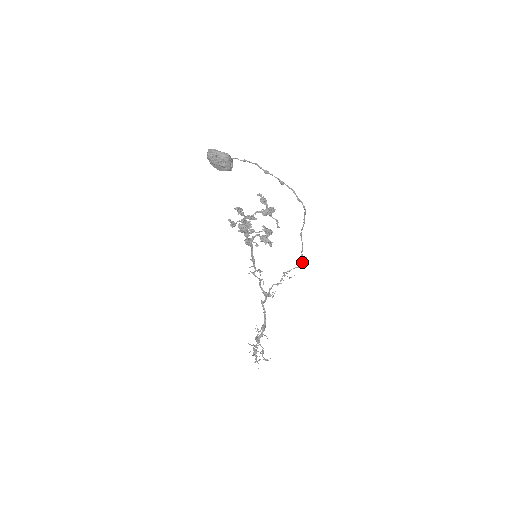
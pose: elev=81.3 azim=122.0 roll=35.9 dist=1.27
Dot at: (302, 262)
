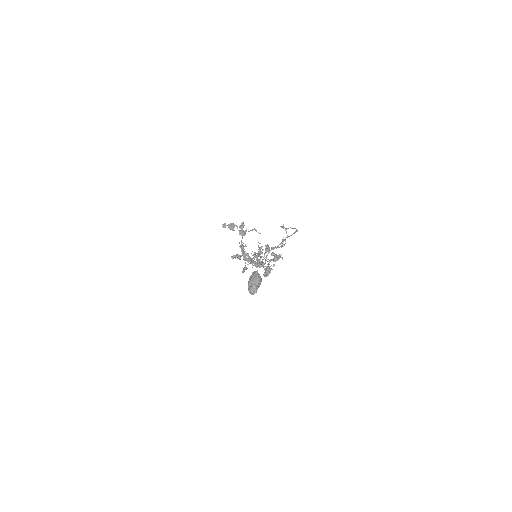
Dot at: occluded
